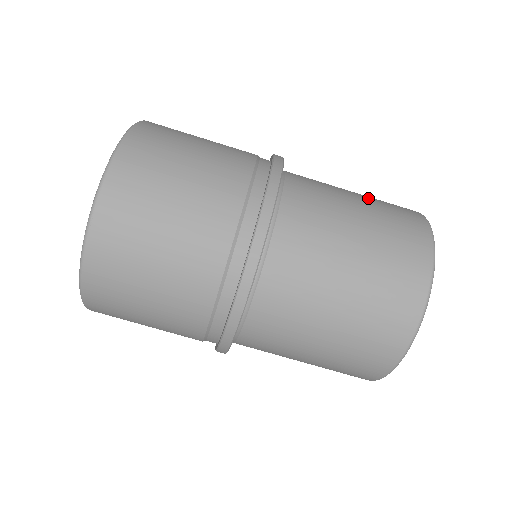
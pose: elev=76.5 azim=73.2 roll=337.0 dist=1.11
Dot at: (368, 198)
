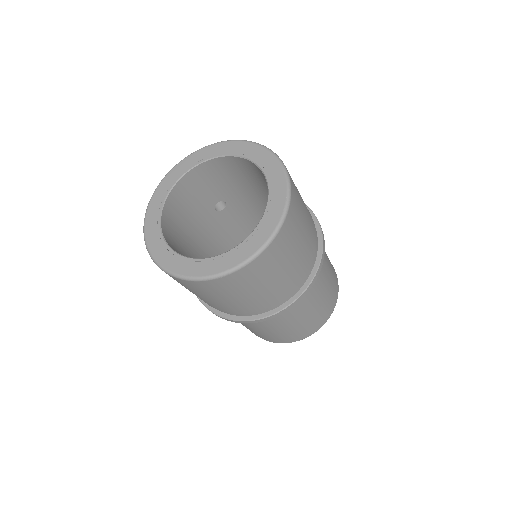
Dot at: (331, 273)
